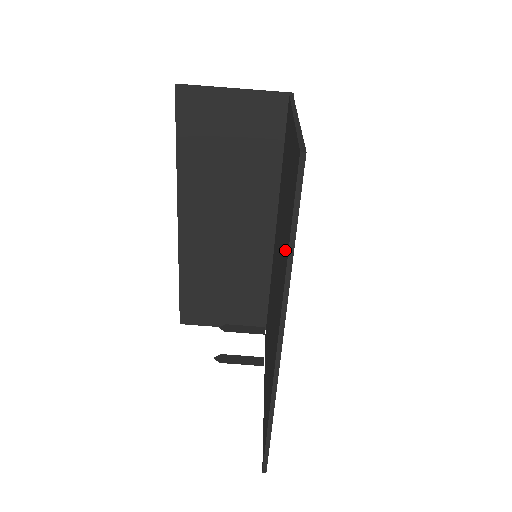
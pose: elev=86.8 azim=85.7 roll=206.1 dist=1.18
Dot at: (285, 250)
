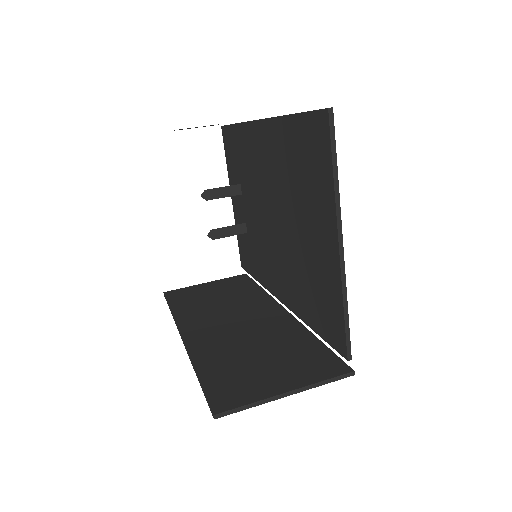
Dot at: (241, 145)
